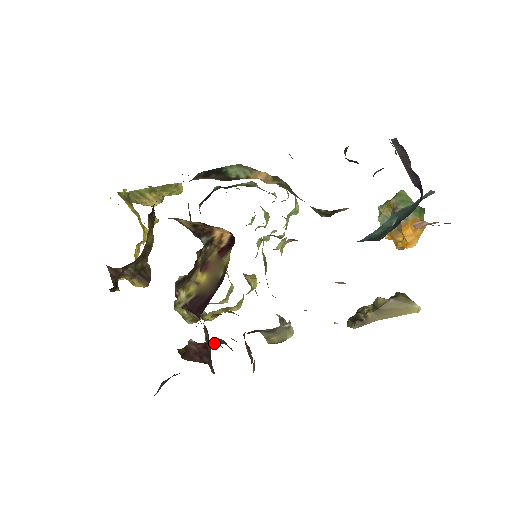
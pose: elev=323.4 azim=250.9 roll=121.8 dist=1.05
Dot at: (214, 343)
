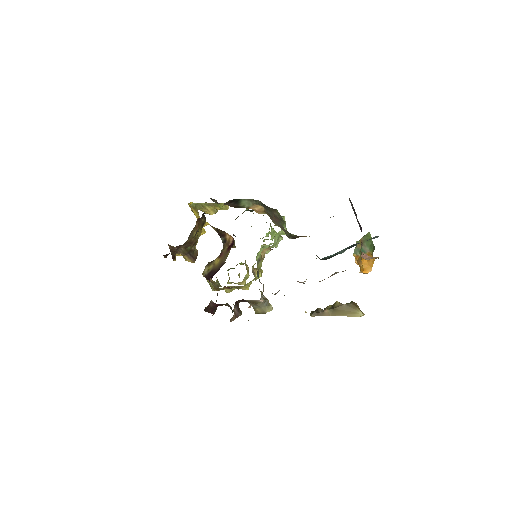
Dot at: occluded
